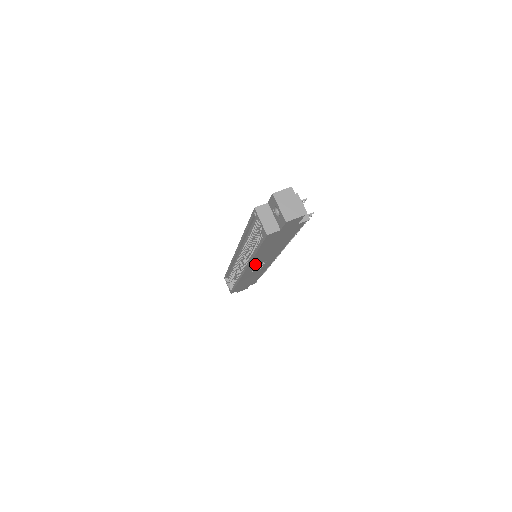
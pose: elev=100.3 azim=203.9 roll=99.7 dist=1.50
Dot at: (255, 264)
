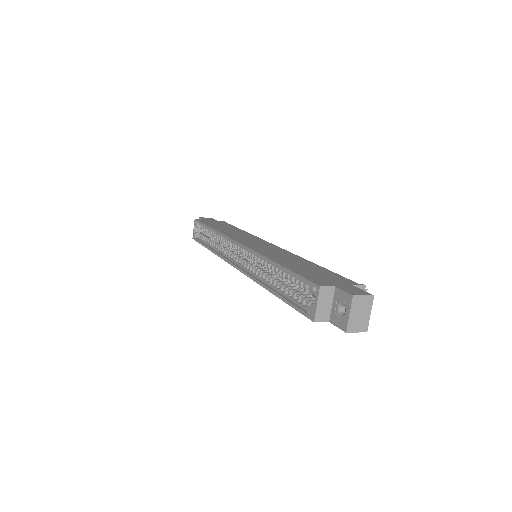
Dot at: occluded
